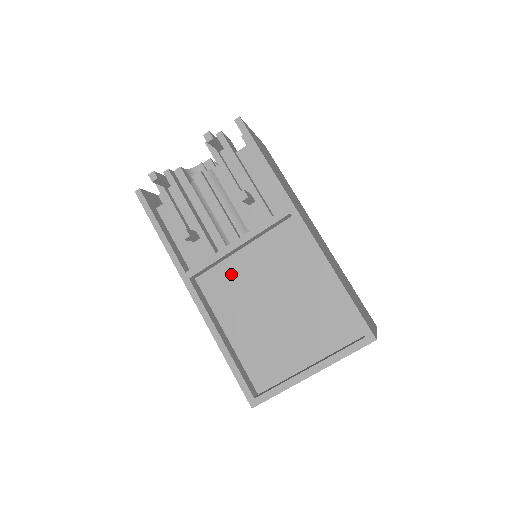
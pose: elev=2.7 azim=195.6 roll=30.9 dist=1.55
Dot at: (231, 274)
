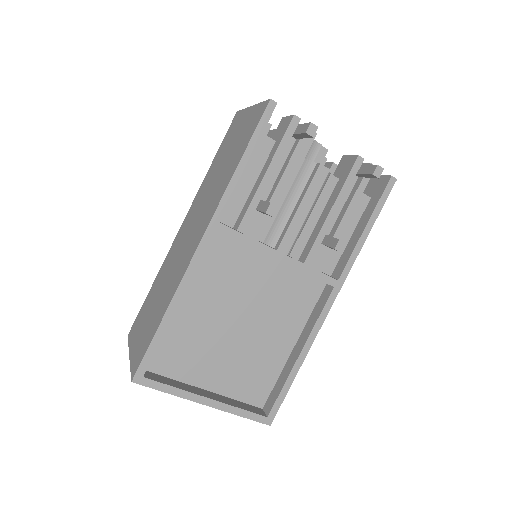
Dot at: (241, 263)
